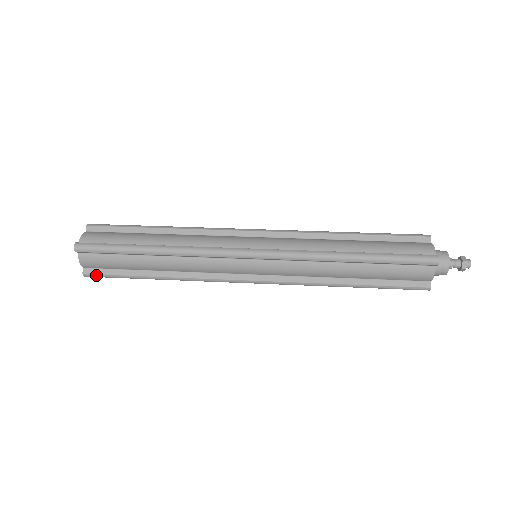
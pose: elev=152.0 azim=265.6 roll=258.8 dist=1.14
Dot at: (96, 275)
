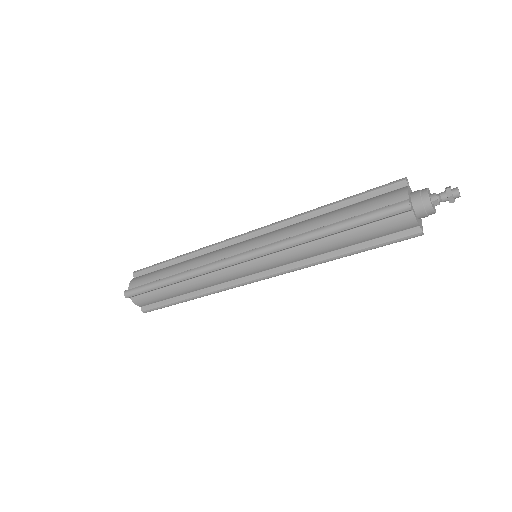
Dot at: (132, 289)
